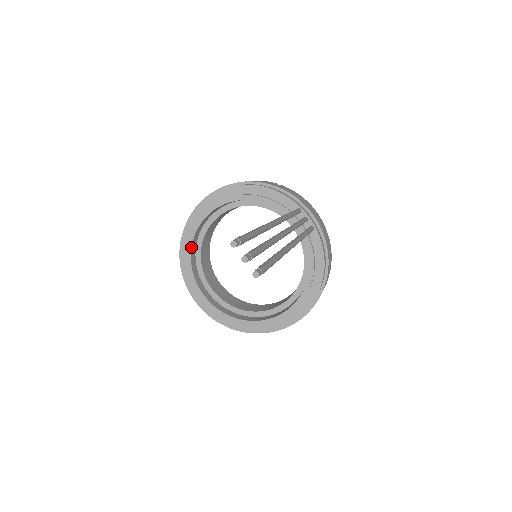
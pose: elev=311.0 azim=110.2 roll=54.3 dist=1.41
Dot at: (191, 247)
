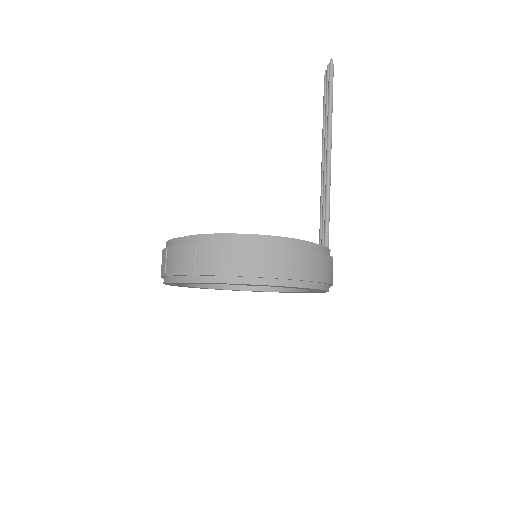
Dot at: occluded
